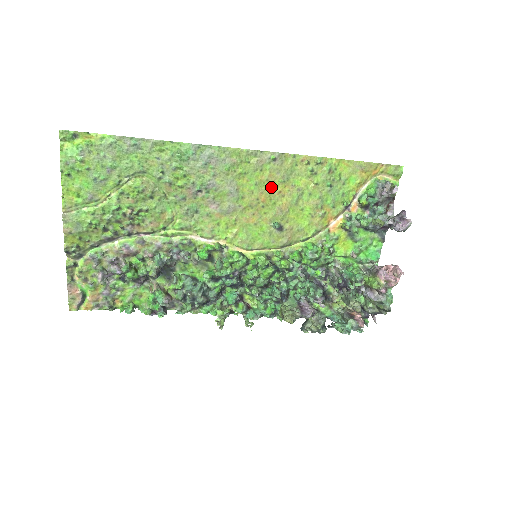
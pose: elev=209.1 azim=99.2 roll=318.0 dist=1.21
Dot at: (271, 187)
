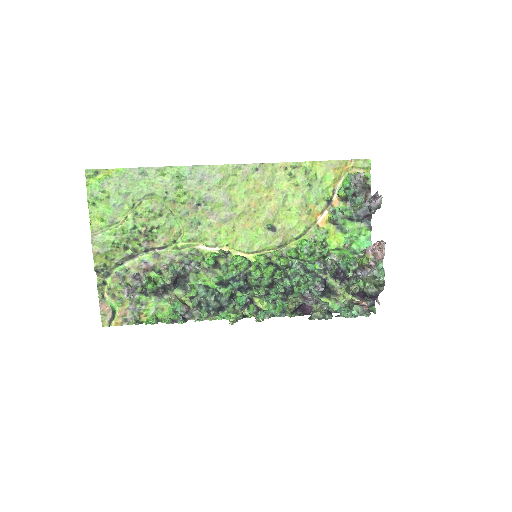
Dot at: (258, 194)
